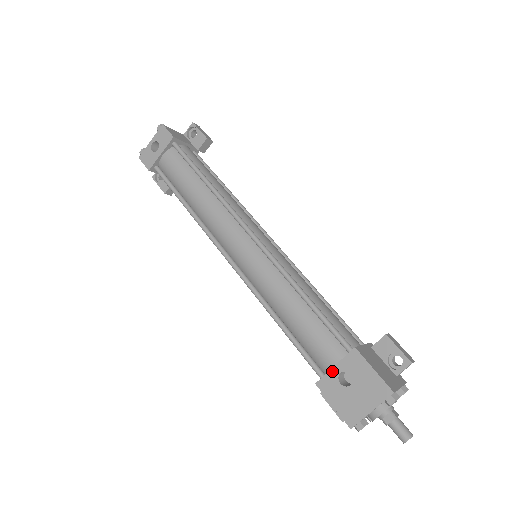
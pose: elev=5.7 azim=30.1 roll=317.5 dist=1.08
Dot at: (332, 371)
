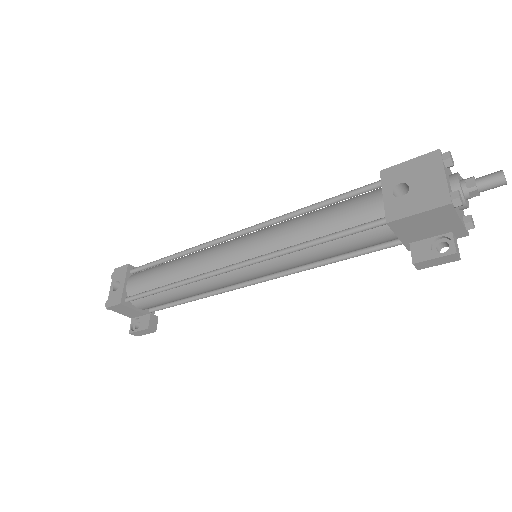
Dot at: (386, 200)
